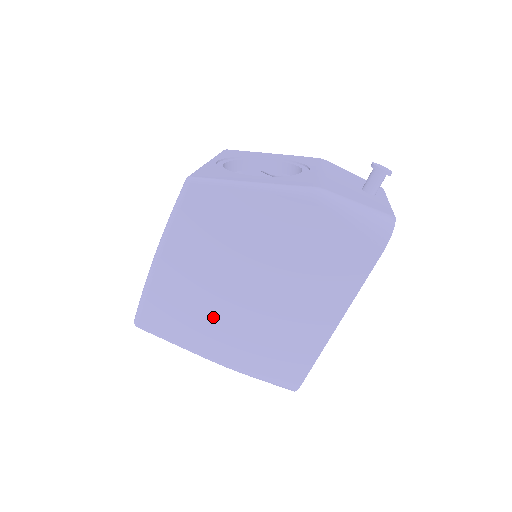
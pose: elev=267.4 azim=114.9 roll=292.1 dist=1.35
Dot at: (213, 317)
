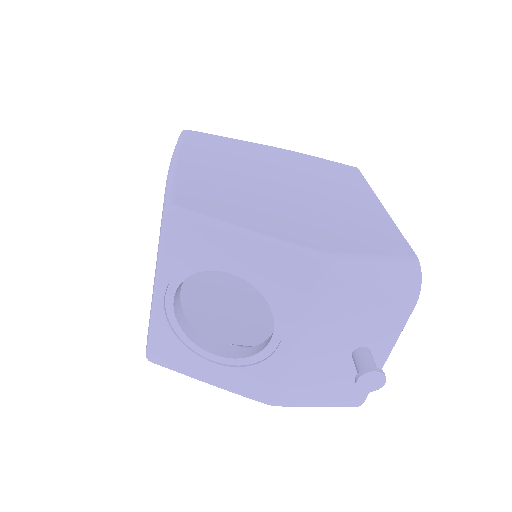
Dot at: occluded
